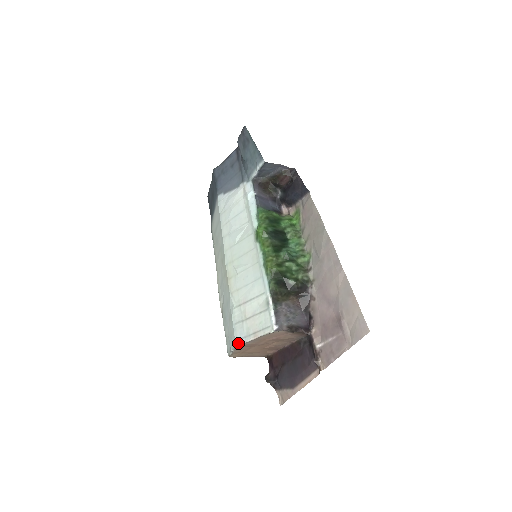
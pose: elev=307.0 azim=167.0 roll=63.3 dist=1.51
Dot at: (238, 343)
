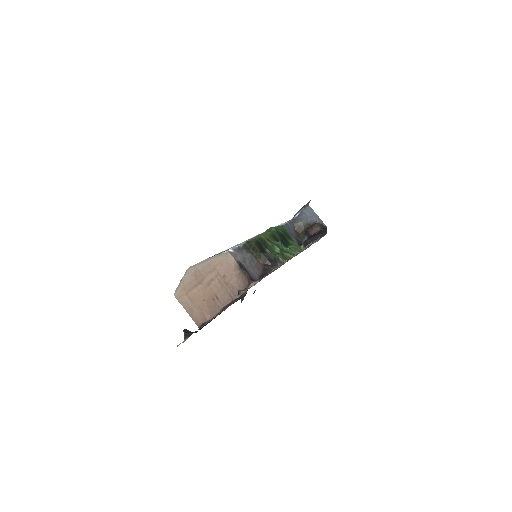
Dot at: occluded
